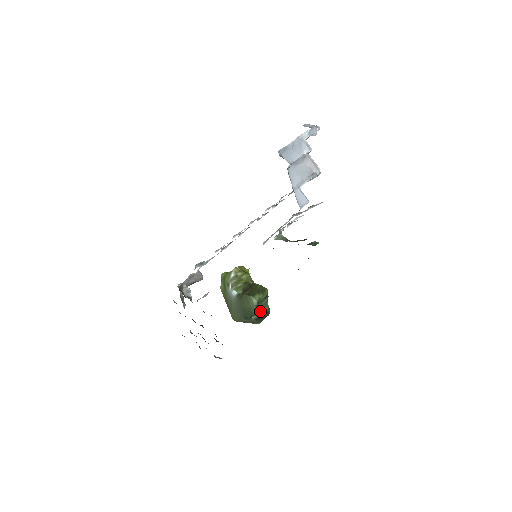
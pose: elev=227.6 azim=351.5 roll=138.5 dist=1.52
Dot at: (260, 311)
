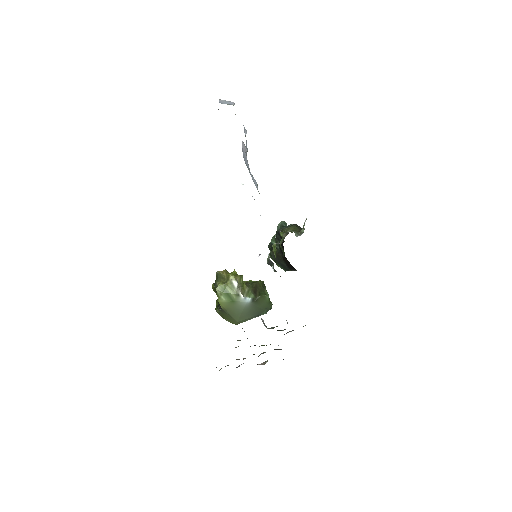
Dot at: occluded
